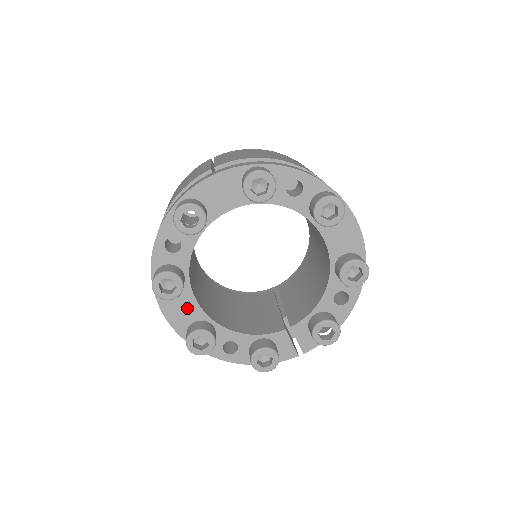
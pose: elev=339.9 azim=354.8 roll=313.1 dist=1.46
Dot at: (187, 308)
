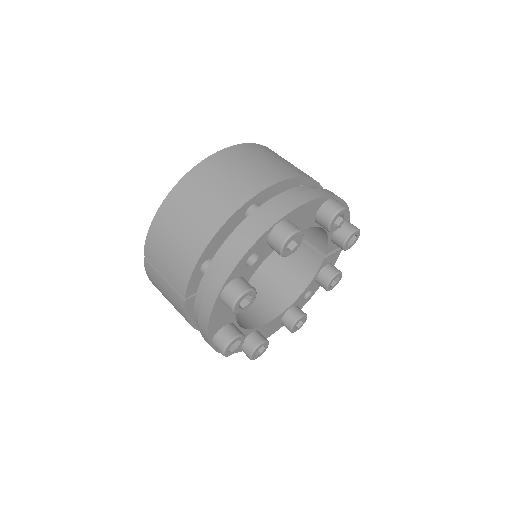
Dot at: (271, 326)
